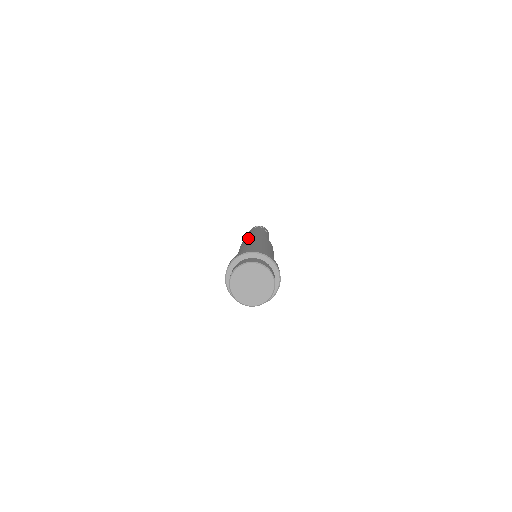
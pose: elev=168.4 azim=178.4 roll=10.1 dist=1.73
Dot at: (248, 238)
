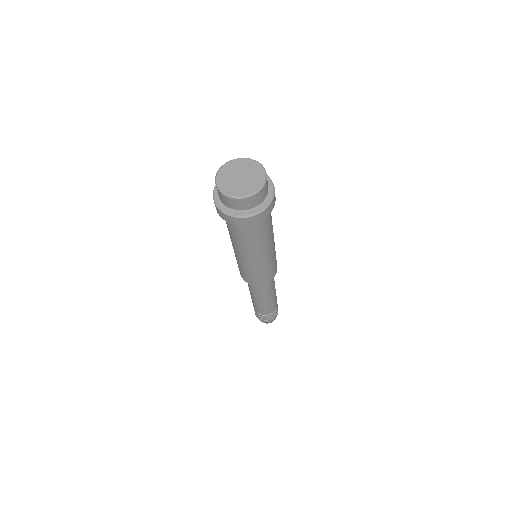
Dot at: occluded
